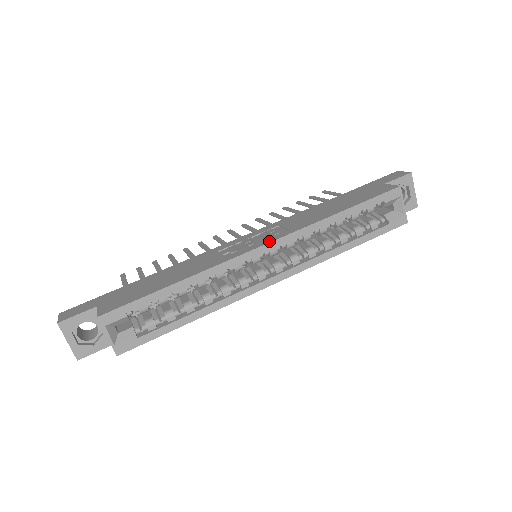
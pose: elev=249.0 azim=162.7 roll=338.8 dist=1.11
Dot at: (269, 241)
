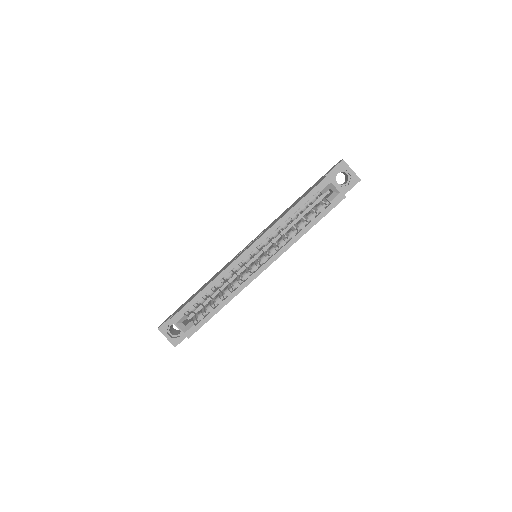
Dot at: (250, 246)
